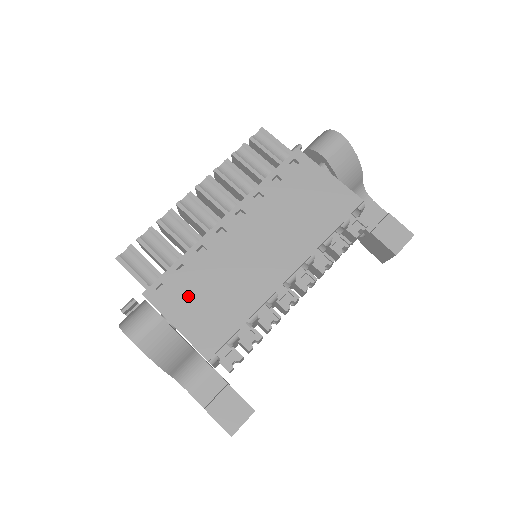
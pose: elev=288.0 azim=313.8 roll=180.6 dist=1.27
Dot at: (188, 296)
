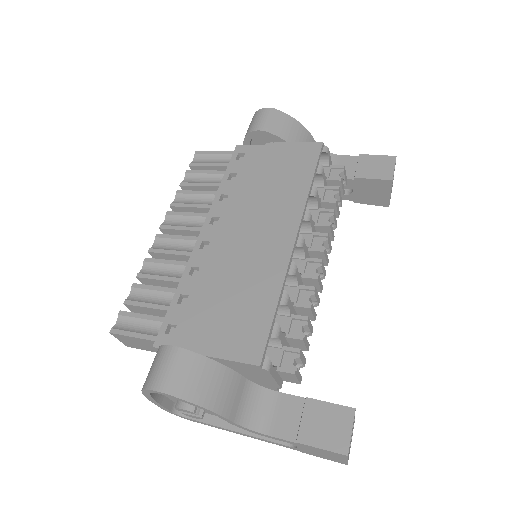
Dot at: (202, 318)
